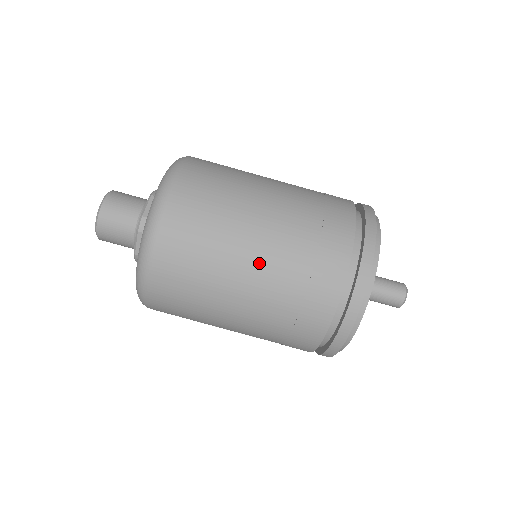
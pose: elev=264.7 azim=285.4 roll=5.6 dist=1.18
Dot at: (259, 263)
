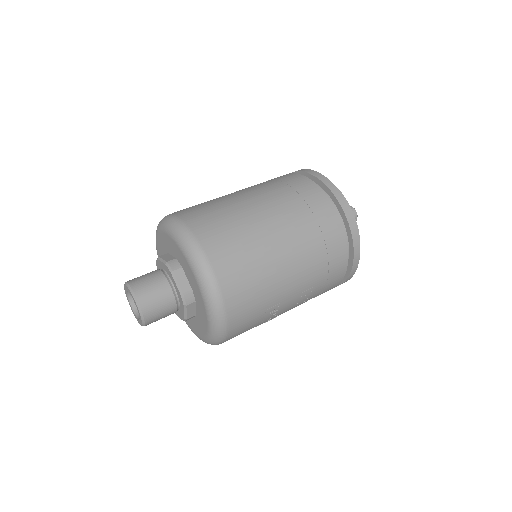
Dot at: (267, 208)
